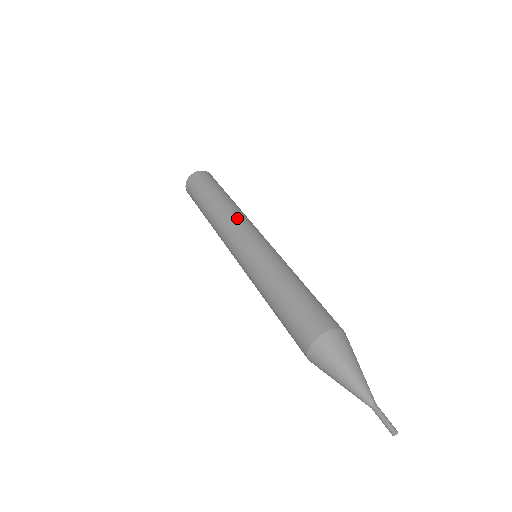
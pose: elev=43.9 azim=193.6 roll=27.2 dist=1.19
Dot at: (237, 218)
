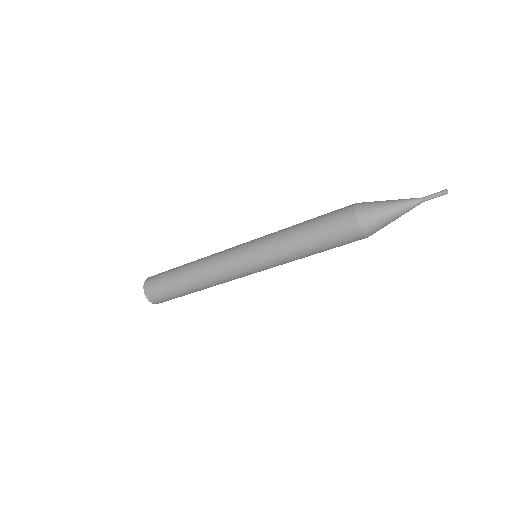
Dot at: (217, 254)
